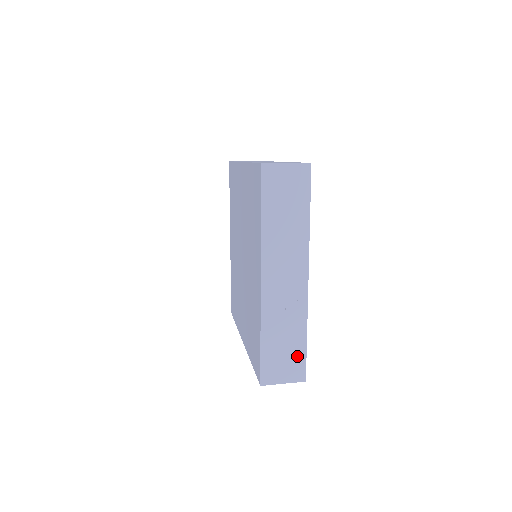
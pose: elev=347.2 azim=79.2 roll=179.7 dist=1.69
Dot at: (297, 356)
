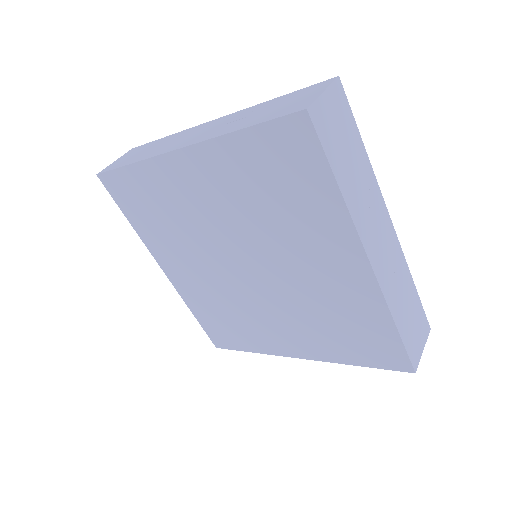
Dot at: (418, 312)
